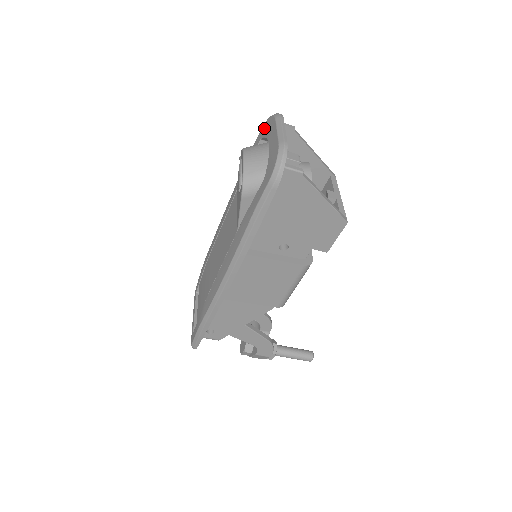
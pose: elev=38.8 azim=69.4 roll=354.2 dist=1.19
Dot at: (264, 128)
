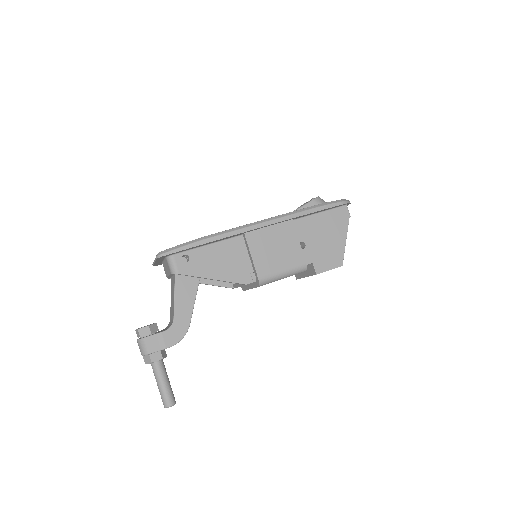
Dot at: occluded
